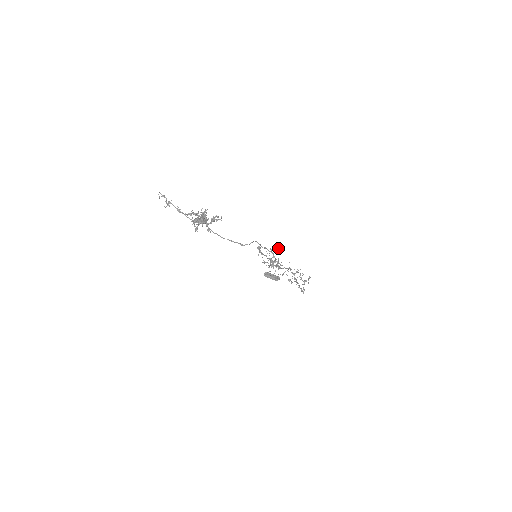
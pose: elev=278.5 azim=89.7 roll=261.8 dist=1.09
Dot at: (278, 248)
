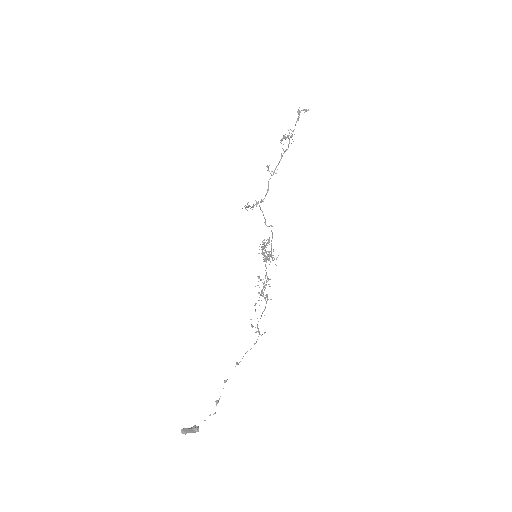
Dot at: occluded
